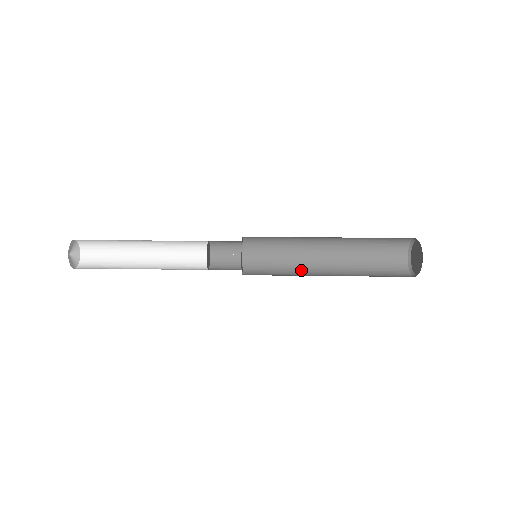
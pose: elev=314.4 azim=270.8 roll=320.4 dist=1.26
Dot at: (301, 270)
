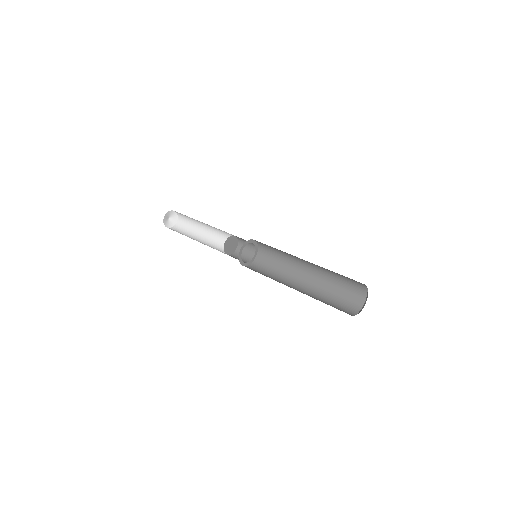
Dot at: (281, 281)
